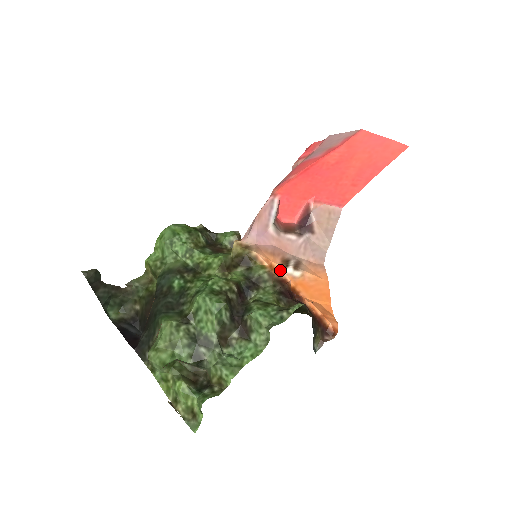
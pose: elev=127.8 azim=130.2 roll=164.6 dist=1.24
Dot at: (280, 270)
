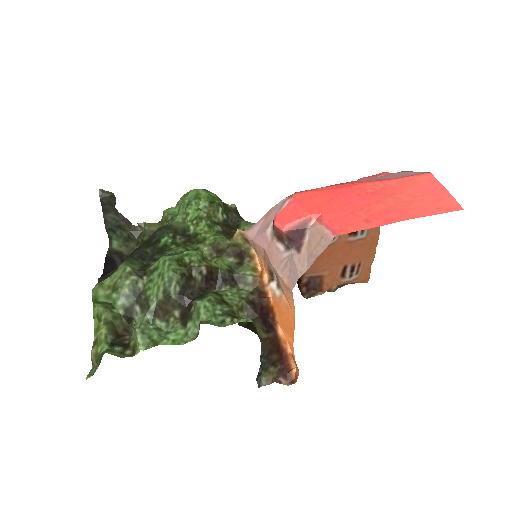
Dot at: (266, 281)
